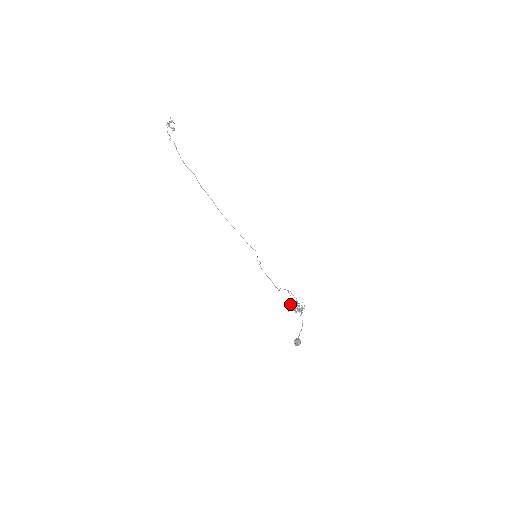
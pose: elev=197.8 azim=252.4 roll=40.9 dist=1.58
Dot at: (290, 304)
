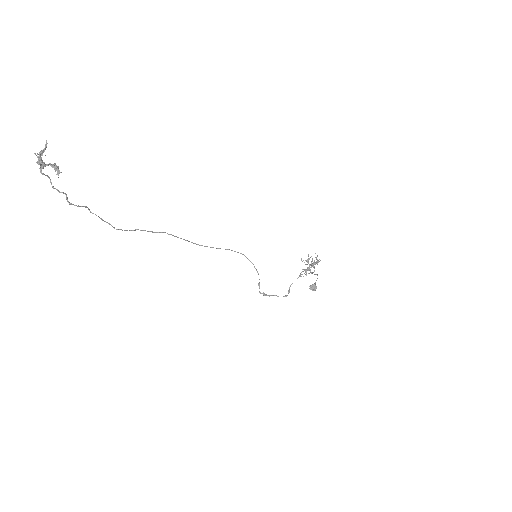
Dot at: (303, 276)
